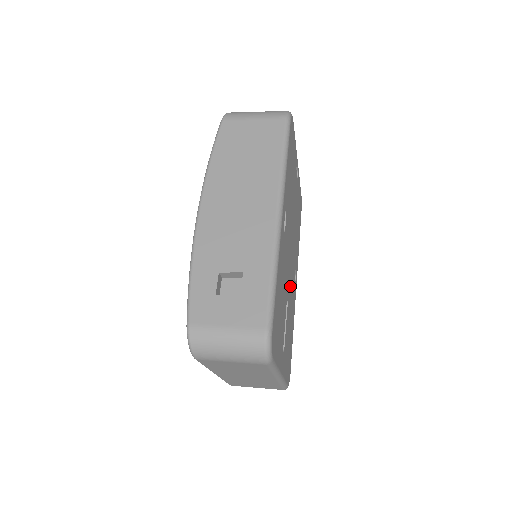
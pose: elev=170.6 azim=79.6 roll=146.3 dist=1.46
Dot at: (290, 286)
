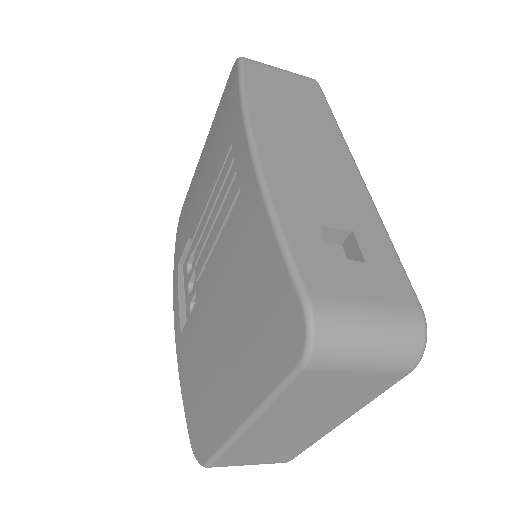
Dot at: occluded
